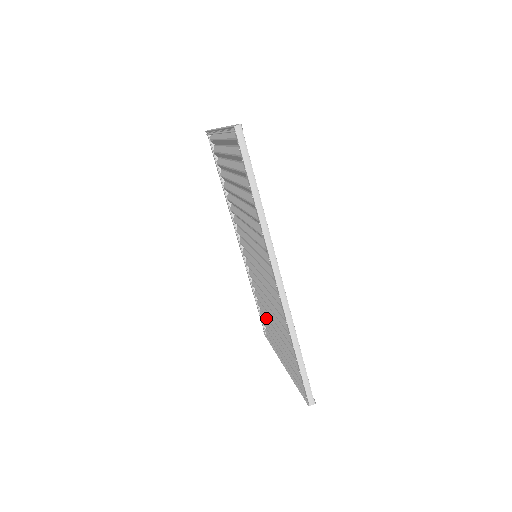
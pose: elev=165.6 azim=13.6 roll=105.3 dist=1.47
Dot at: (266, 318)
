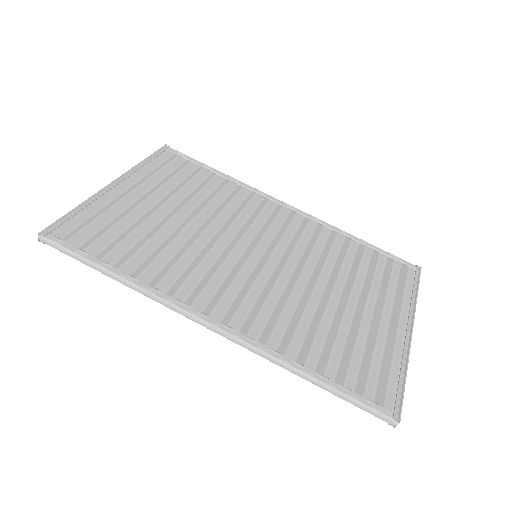
Dot at: (378, 272)
